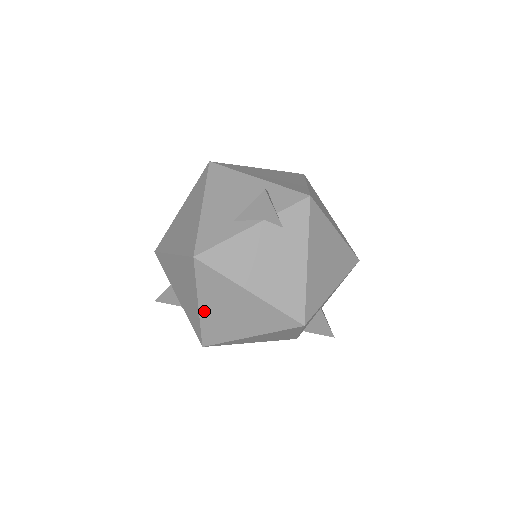
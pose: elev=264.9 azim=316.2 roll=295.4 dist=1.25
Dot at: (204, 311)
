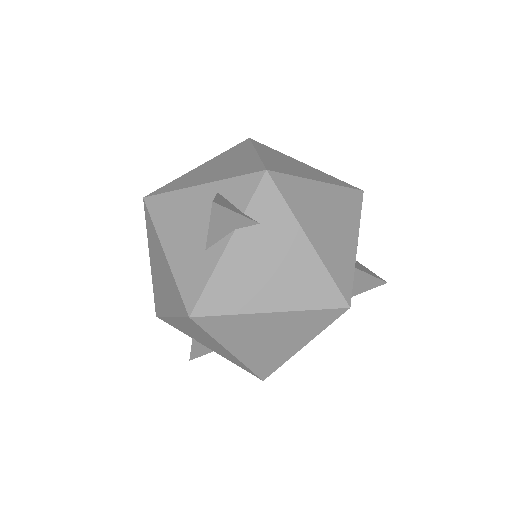
Dot at: (239, 354)
